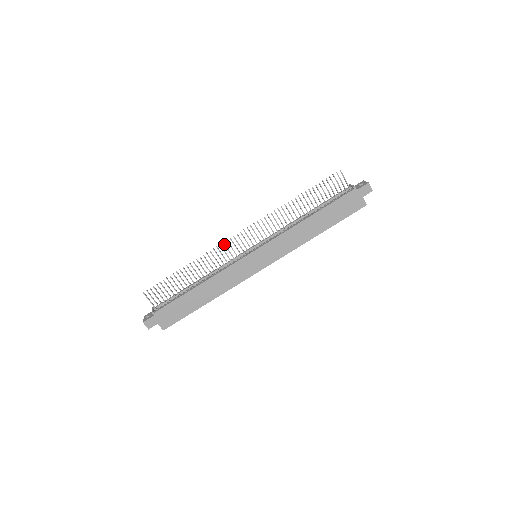
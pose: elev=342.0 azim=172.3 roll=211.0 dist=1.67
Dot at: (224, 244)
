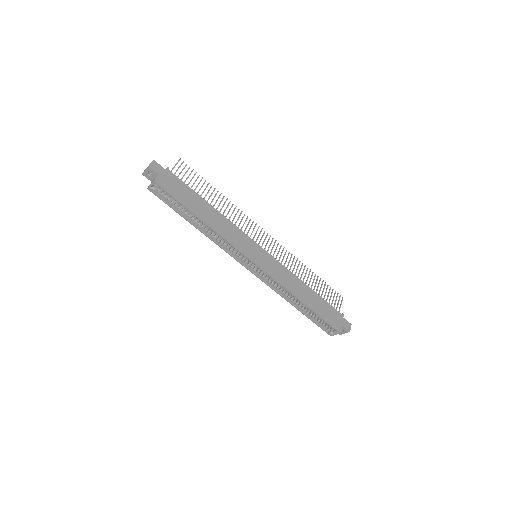
Dot at: (253, 222)
